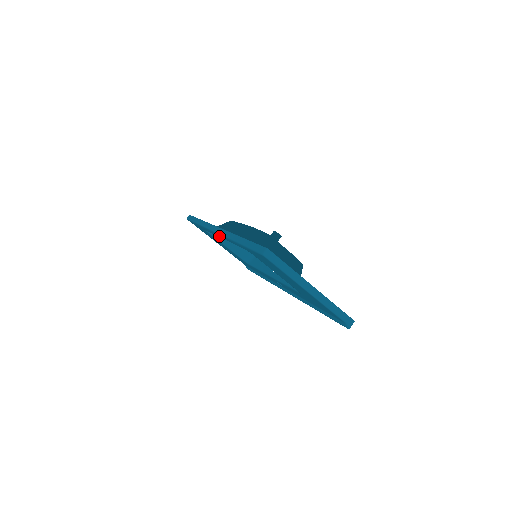
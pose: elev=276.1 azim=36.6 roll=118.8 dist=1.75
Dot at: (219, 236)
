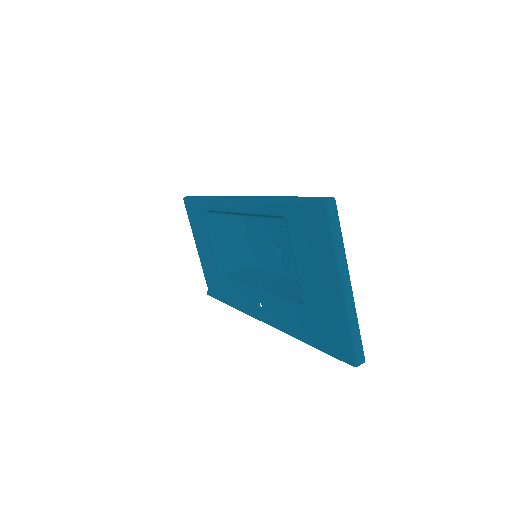
Dot at: (233, 207)
